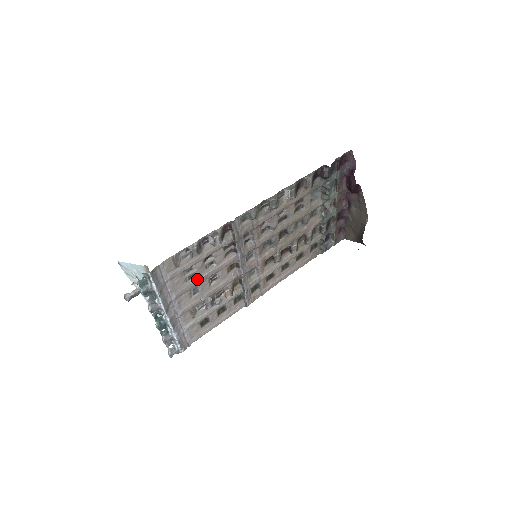
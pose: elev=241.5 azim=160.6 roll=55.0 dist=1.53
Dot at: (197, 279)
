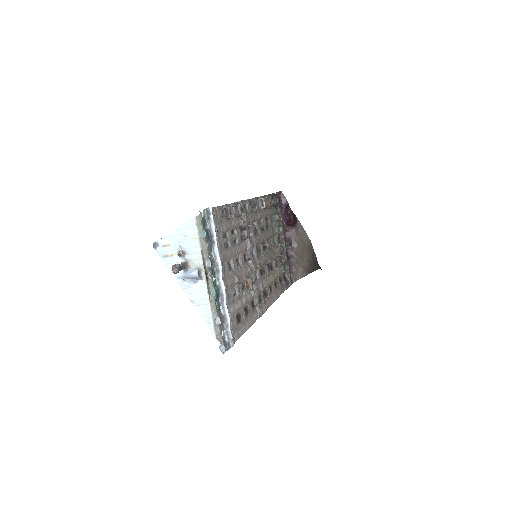
Dot at: (231, 249)
